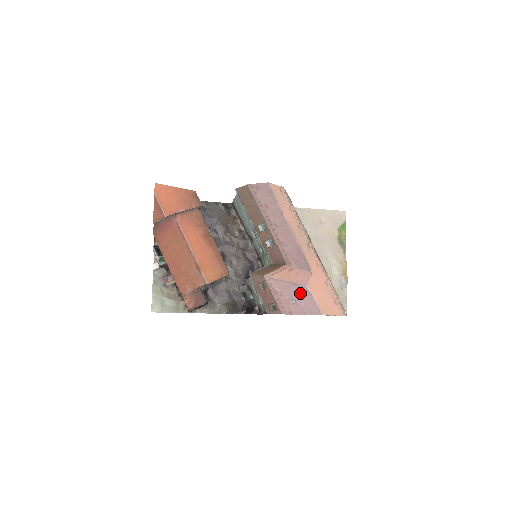
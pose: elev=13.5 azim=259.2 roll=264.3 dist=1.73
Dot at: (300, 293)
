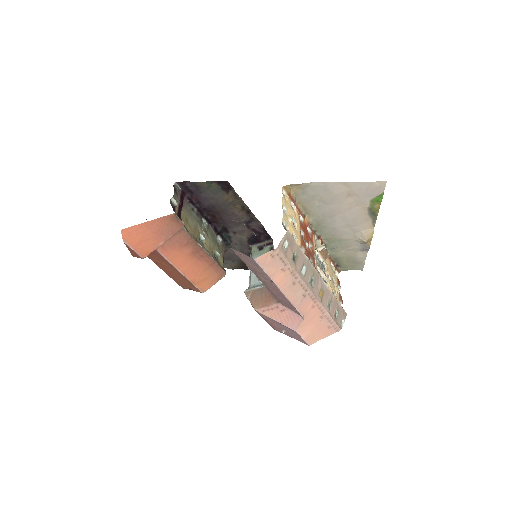
Dot at: (290, 331)
